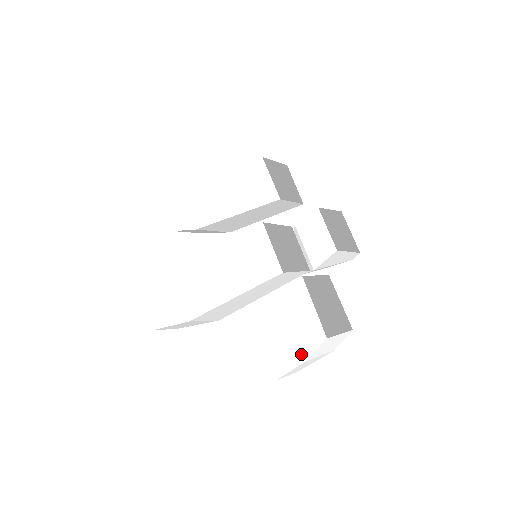
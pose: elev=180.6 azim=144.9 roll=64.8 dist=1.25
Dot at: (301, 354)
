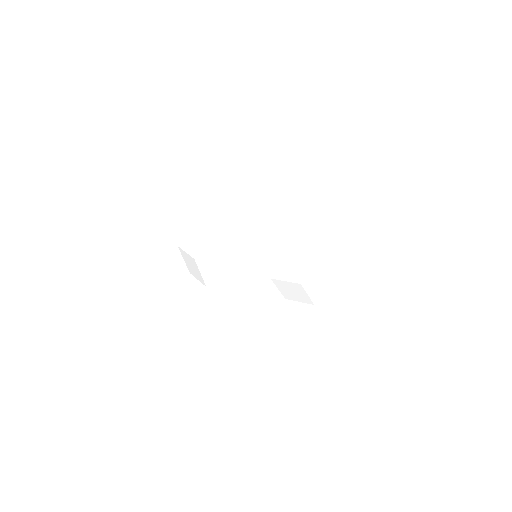
Dot at: (315, 249)
